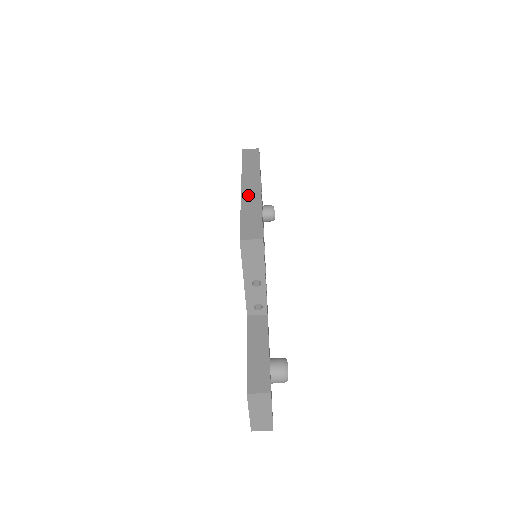
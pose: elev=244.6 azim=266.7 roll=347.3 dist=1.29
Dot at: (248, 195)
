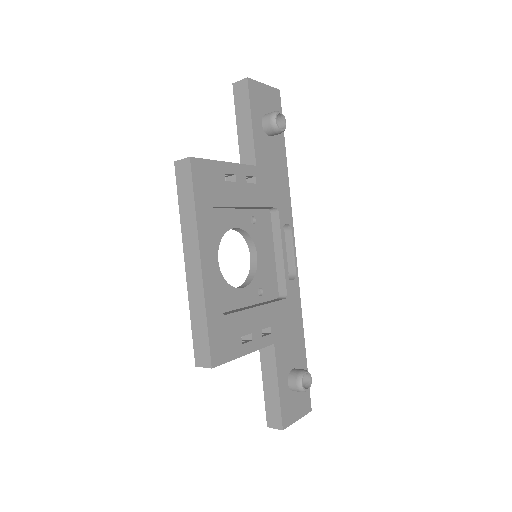
Dot at: (192, 283)
